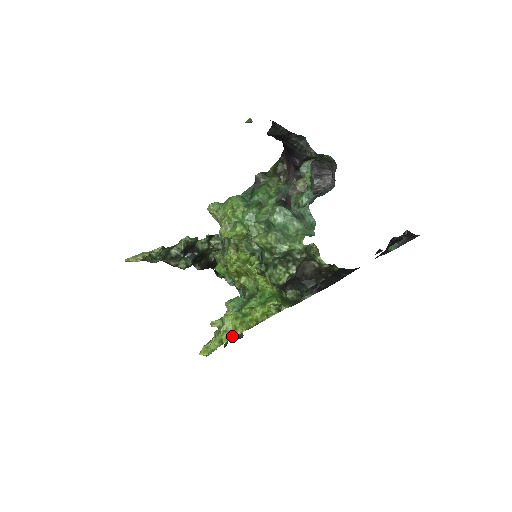
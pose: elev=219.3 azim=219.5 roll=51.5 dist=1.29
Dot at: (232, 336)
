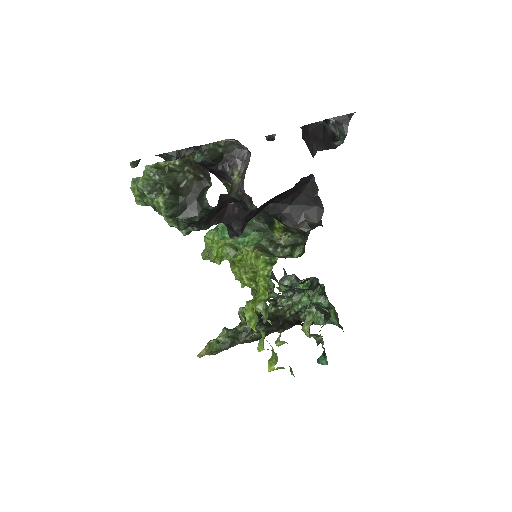
Dot at: (256, 319)
